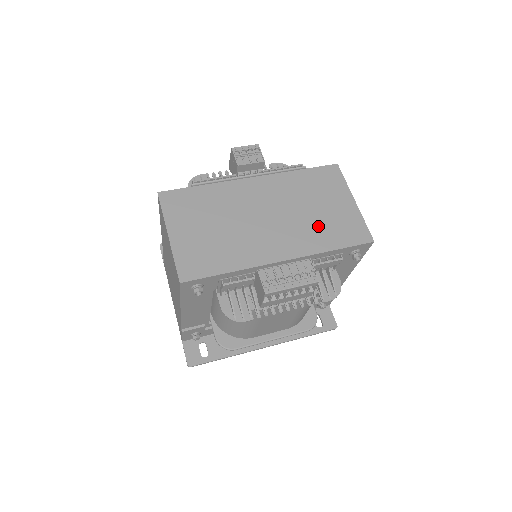
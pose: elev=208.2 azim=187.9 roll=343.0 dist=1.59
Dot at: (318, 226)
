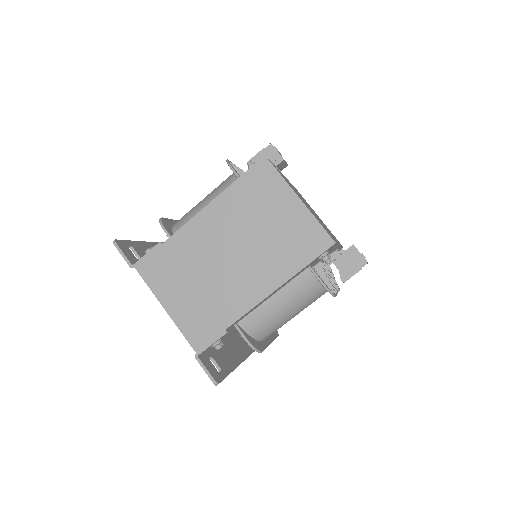
Dot at: occluded
